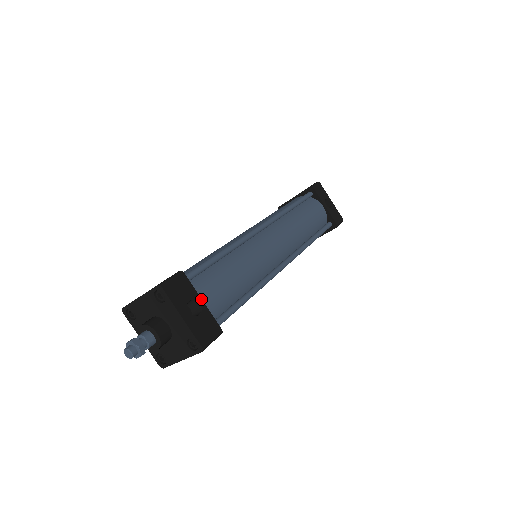
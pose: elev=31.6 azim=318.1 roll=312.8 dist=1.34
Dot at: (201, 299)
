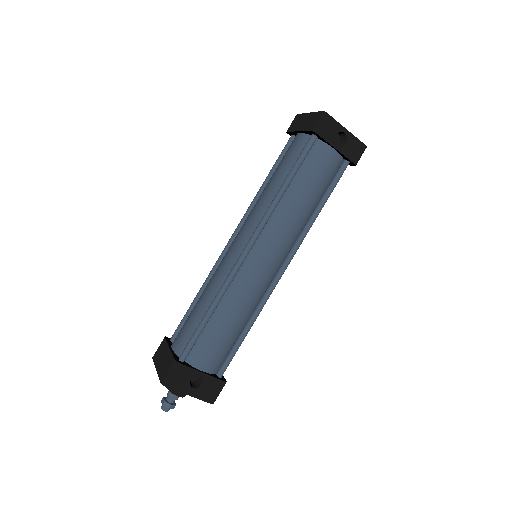
Dot at: (200, 372)
